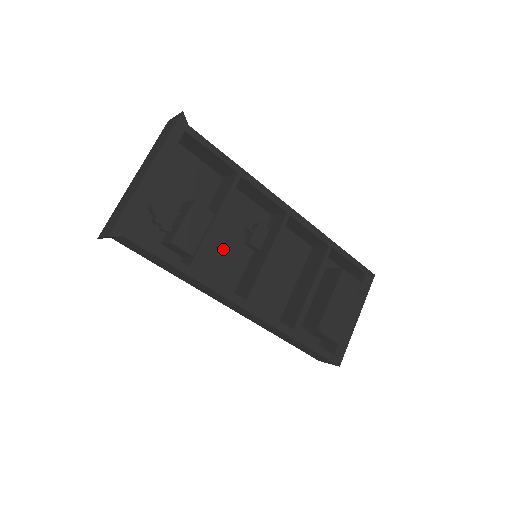
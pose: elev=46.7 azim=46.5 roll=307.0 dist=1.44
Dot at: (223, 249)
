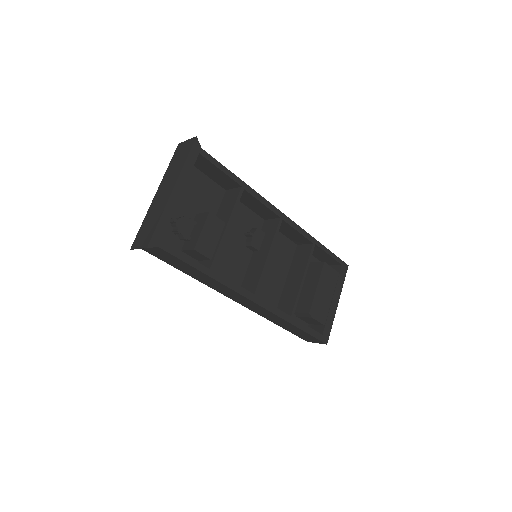
Dot at: (229, 252)
